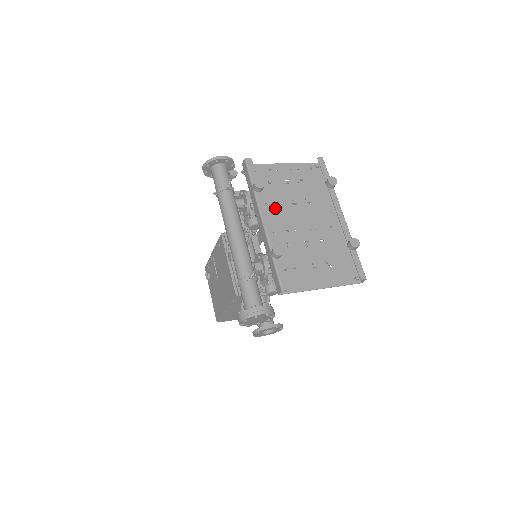
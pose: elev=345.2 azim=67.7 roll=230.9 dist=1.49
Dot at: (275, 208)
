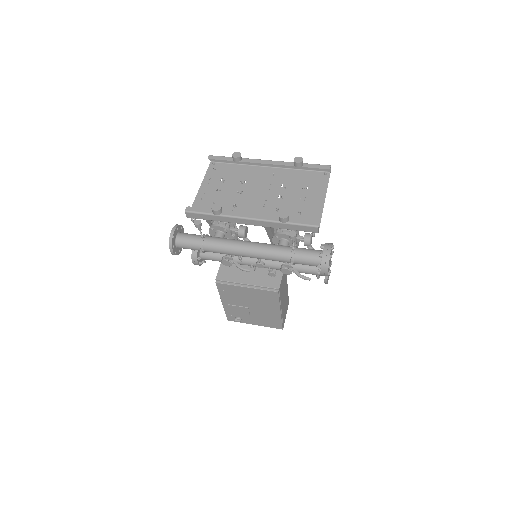
Dot at: (239, 208)
